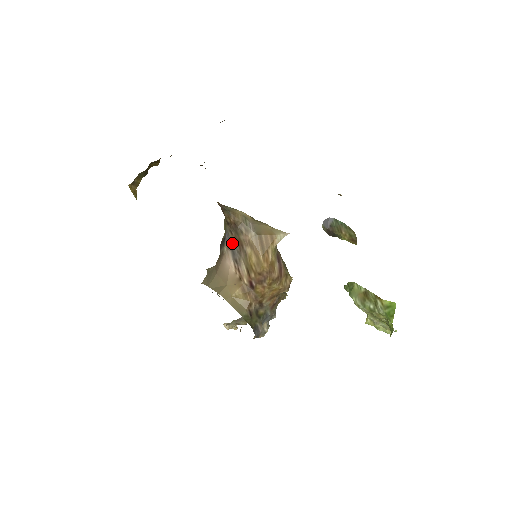
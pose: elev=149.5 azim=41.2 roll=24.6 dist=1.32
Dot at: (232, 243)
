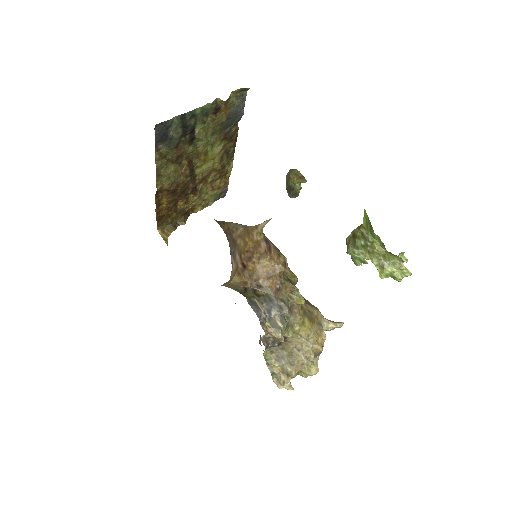
Dot at: (232, 248)
